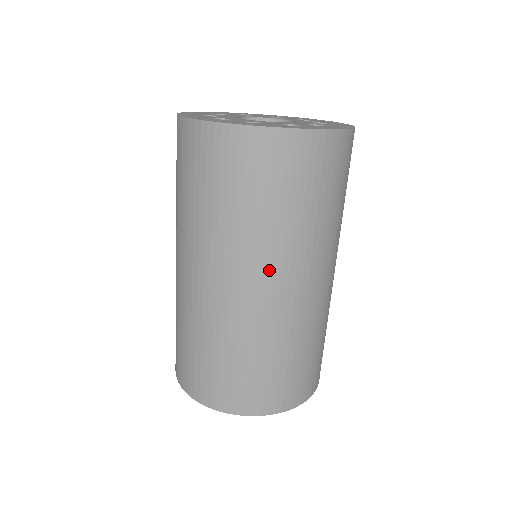
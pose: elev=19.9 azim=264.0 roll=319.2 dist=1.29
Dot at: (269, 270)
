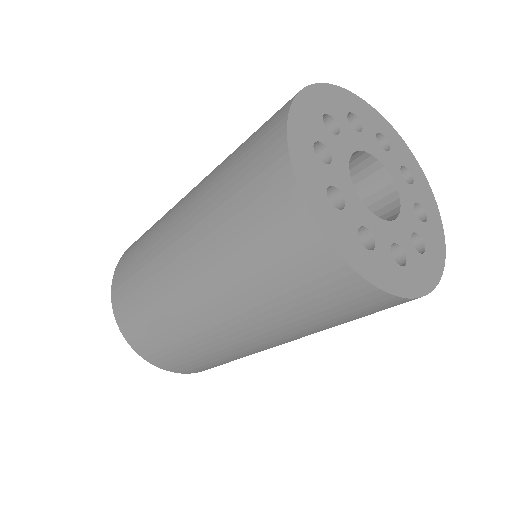
Dot at: (270, 339)
